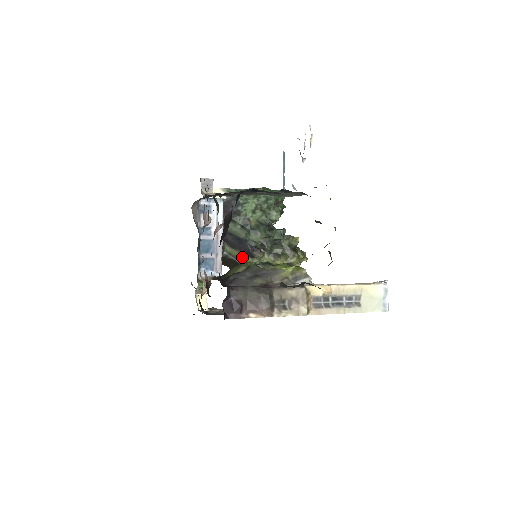
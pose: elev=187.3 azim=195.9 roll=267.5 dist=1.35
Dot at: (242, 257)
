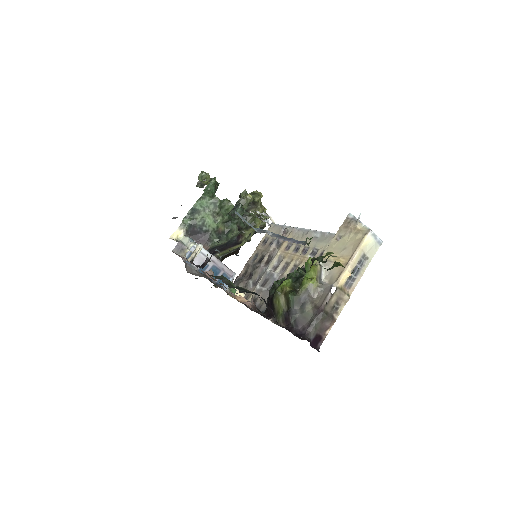
Dot at: (233, 249)
